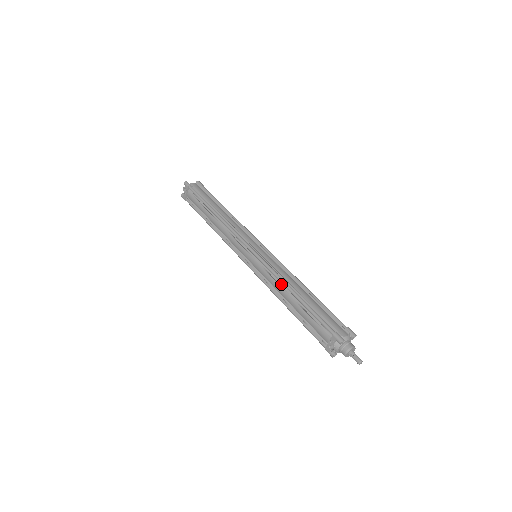
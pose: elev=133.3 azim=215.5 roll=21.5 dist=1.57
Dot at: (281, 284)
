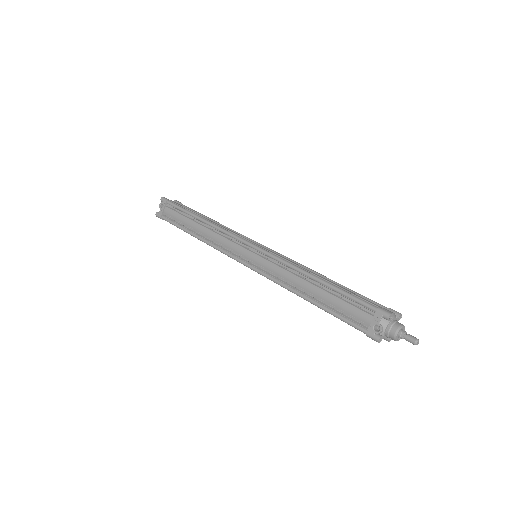
Dot at: (295, 273)
